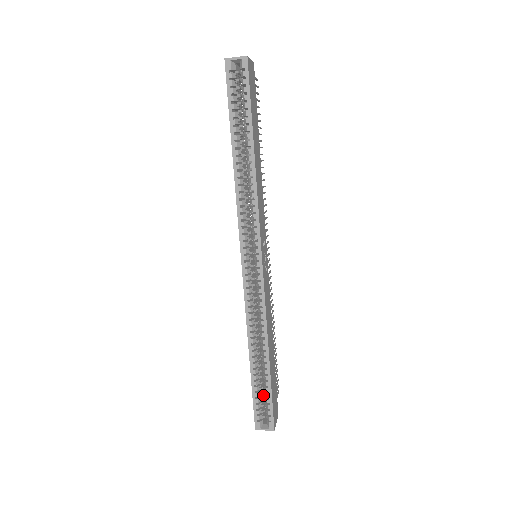
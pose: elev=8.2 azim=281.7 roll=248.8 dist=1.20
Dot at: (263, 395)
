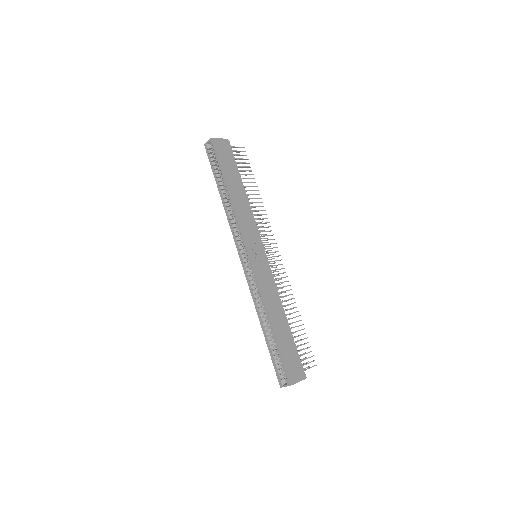
Dot at: occluded
